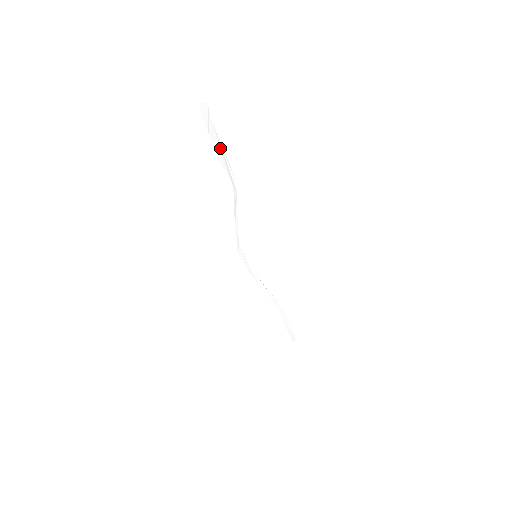
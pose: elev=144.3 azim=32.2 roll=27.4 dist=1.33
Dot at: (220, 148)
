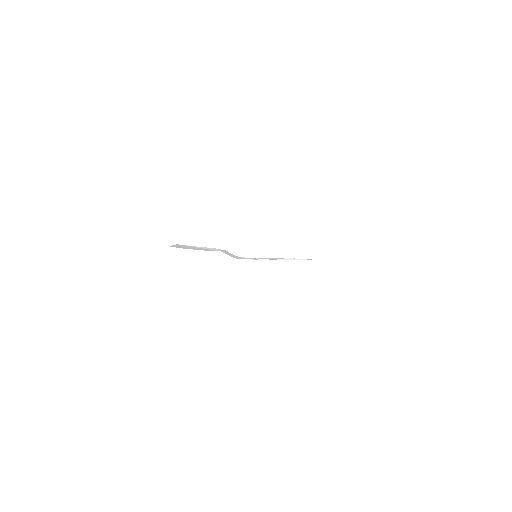
Dot at: (199, 248)
